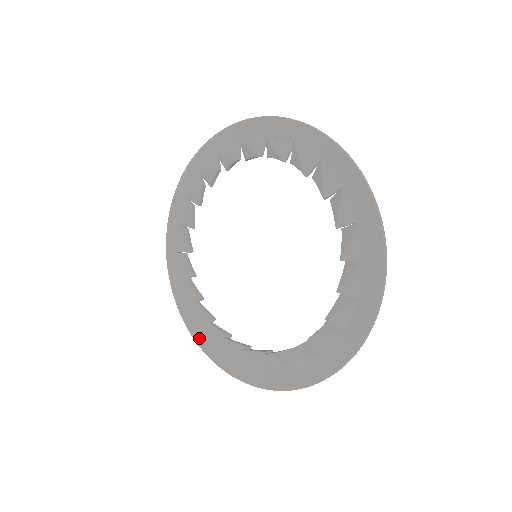
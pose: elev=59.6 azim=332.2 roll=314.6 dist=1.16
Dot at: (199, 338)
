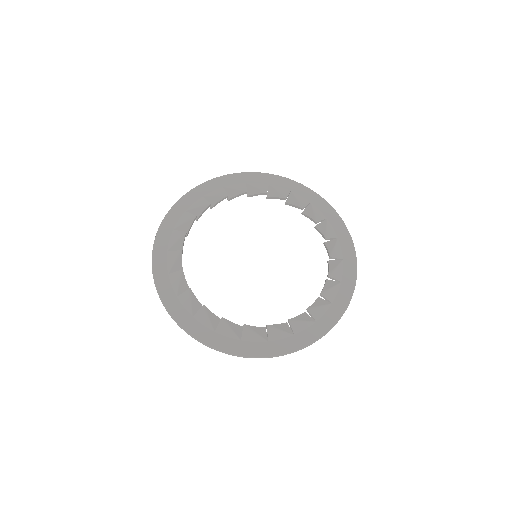
Dot at: (270, 350)
